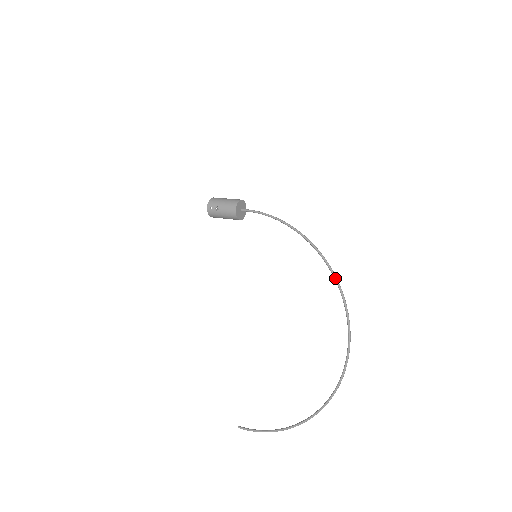
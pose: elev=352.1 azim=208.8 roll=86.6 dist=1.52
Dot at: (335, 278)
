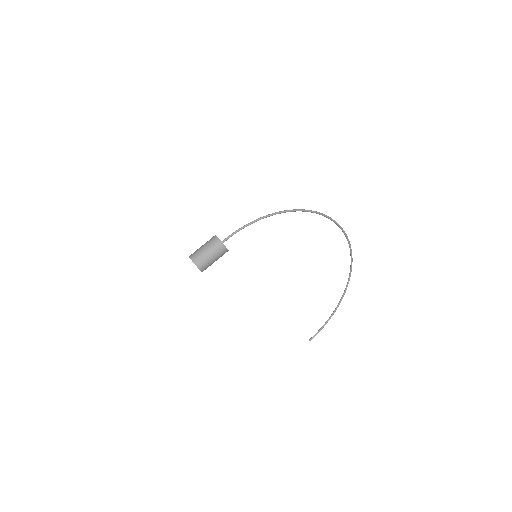
Dot at: (319, 214)
